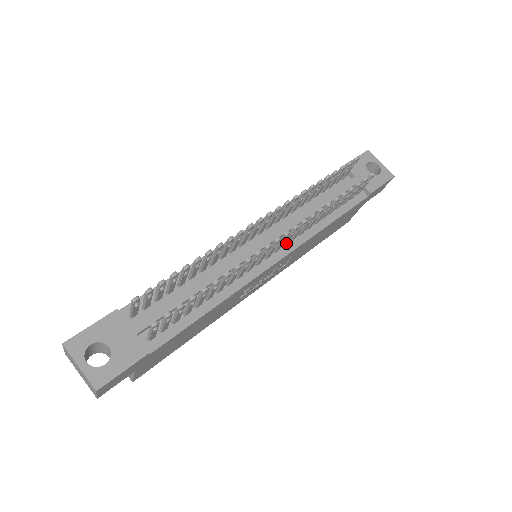
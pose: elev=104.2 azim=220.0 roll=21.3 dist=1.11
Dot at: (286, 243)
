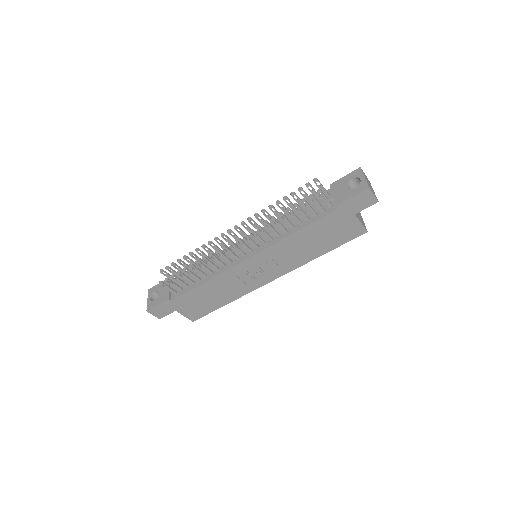
Dot at: (255, 246)
